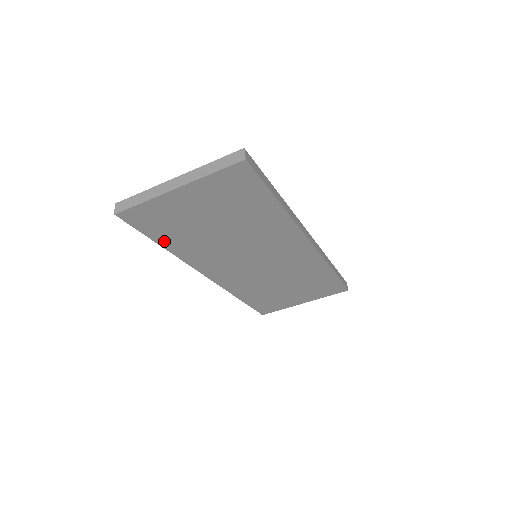
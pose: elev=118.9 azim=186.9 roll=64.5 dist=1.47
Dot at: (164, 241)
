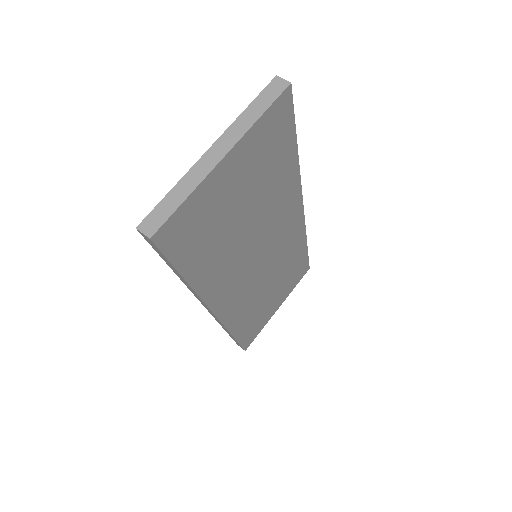
Dot at: (190, 269)
